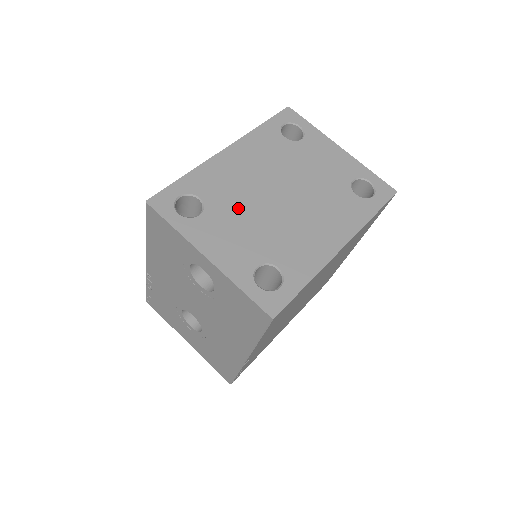
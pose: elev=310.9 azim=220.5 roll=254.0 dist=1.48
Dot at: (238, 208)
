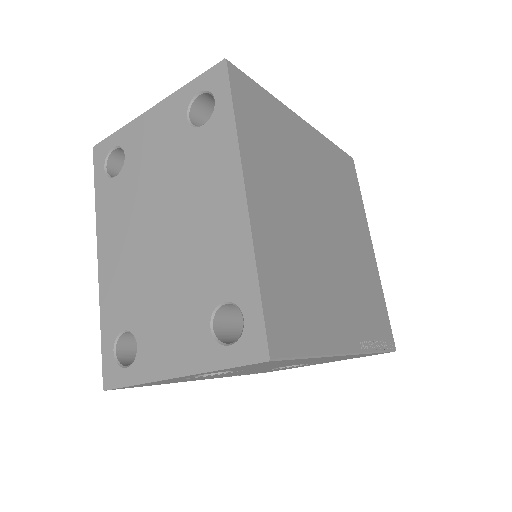
Dot at: (150, 296)
